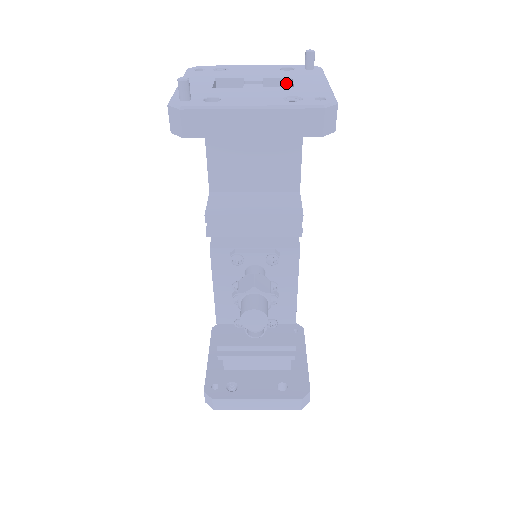
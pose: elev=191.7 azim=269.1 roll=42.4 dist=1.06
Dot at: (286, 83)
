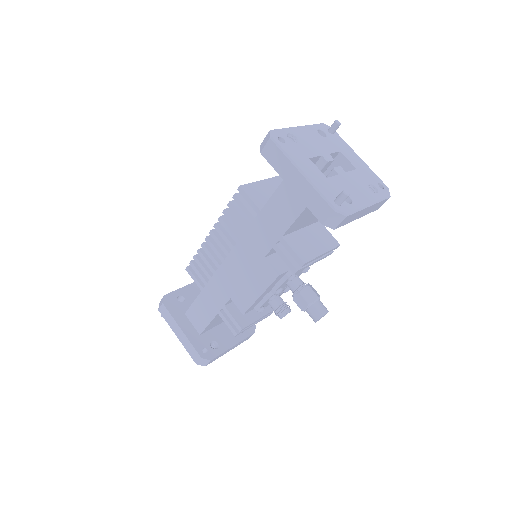
Dot at: (336, 154)
